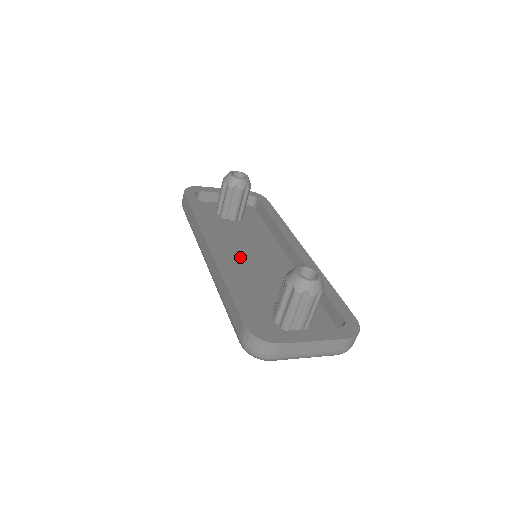
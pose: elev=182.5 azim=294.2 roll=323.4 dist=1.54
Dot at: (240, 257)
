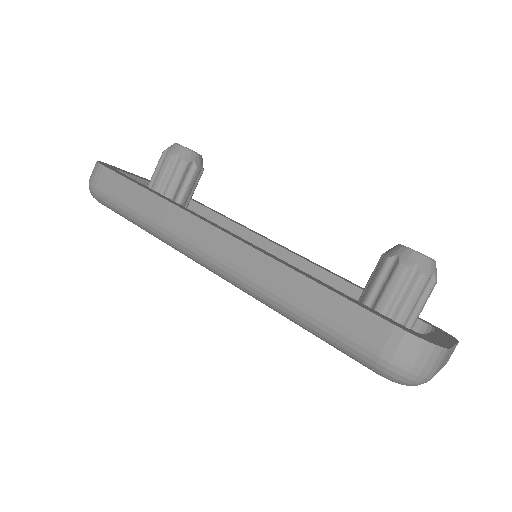
Dot at: occluded
